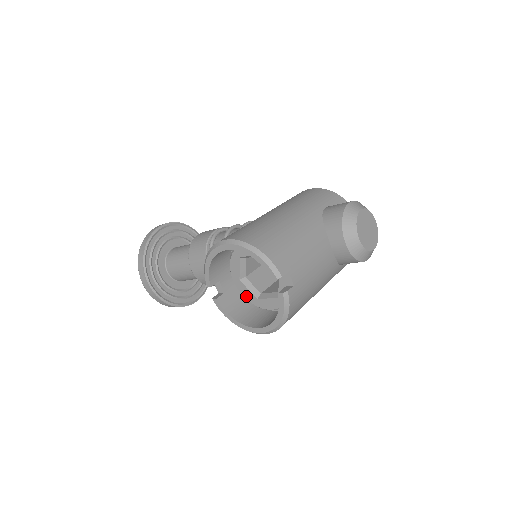
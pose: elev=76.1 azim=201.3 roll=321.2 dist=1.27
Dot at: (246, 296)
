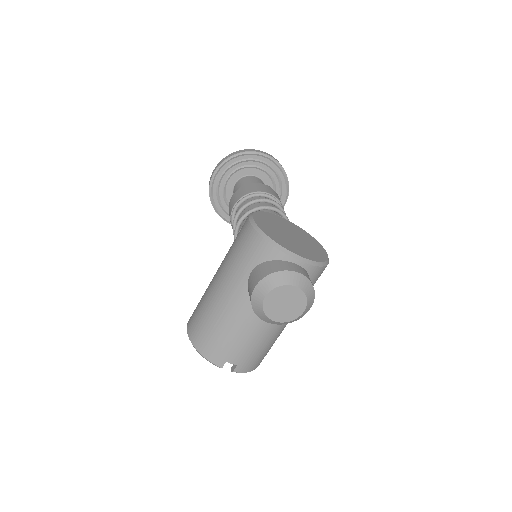
Dot at: occluded
